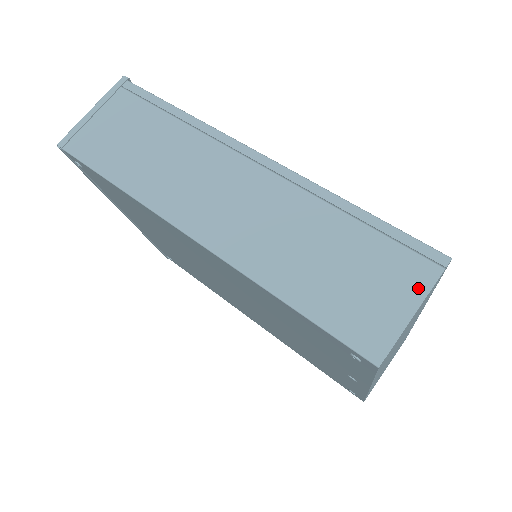
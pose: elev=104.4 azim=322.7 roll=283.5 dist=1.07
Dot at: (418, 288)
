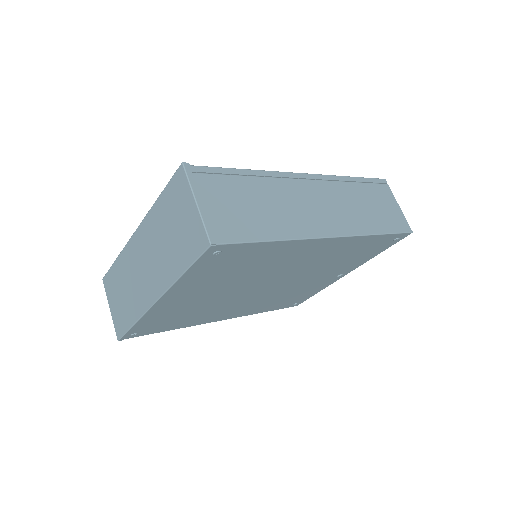
Dot at: (391, 196)
